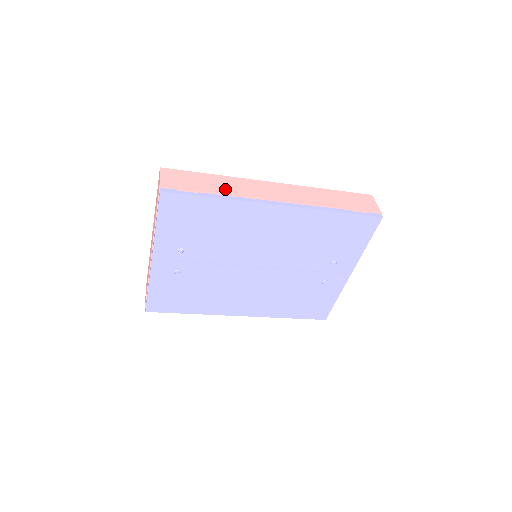
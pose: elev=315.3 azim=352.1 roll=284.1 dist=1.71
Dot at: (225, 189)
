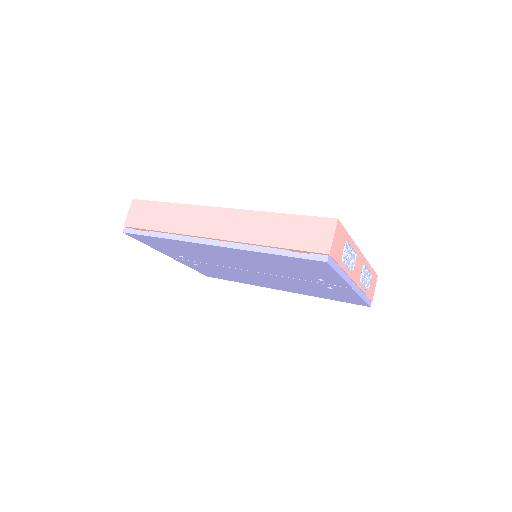
Dot at: (171, 225)
